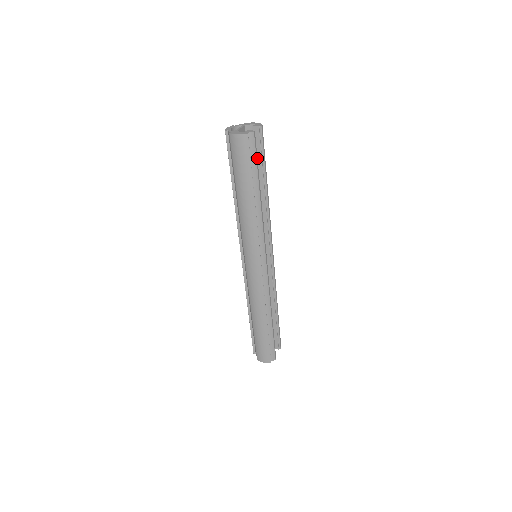
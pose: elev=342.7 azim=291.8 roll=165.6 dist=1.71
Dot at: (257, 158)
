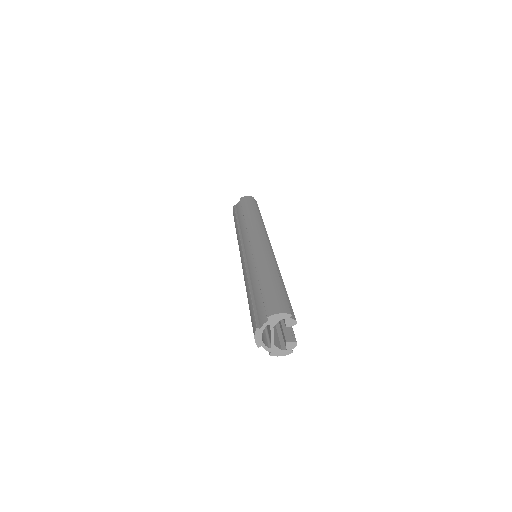
Dot at: occluded
